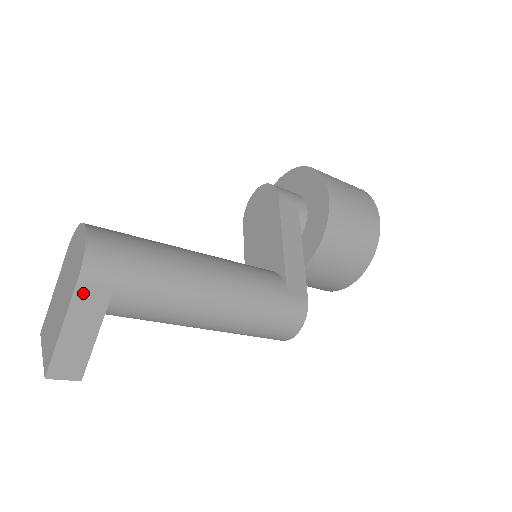
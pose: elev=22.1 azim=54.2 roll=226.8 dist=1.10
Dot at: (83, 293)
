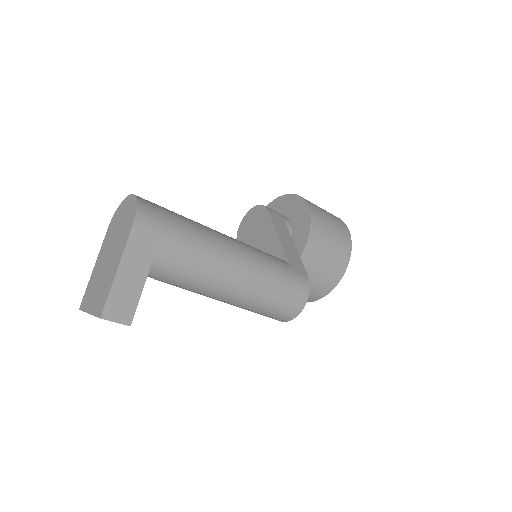
Dot at: (136, 237)
